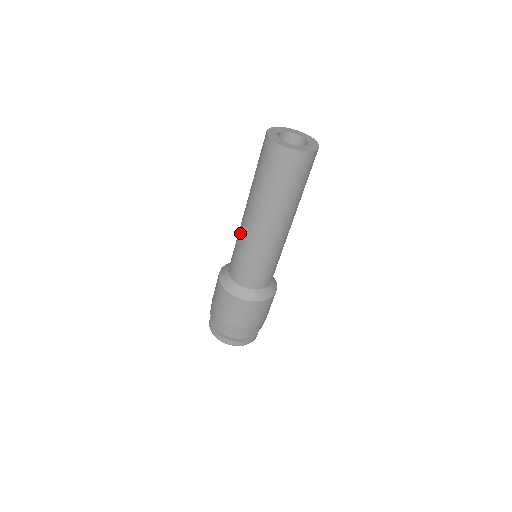
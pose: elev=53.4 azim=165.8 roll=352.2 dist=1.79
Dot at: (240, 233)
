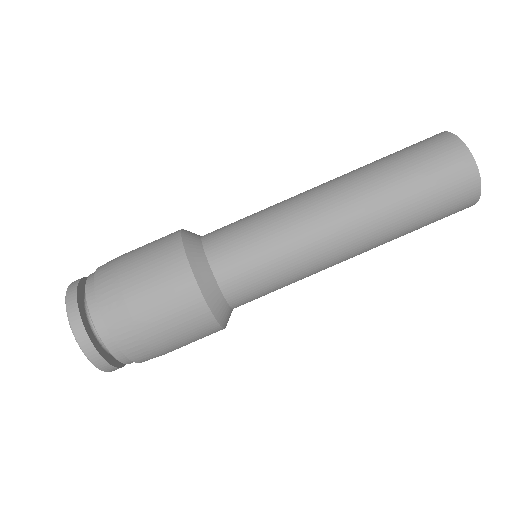
Dot at: (290, 209)
